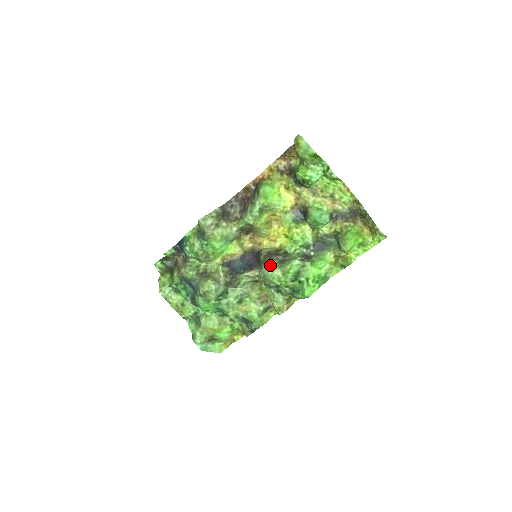
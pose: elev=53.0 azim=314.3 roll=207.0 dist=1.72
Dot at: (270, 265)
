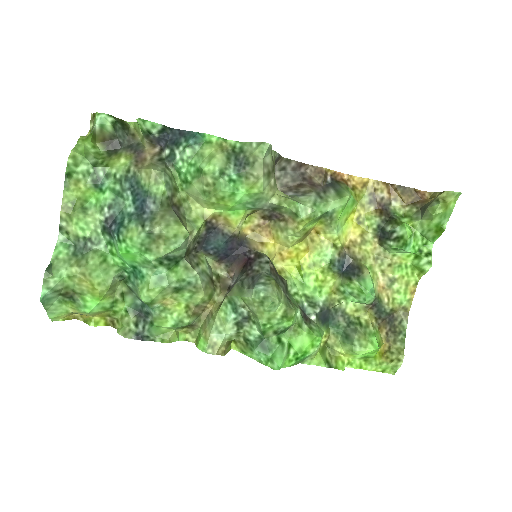
Dot at: (279, 290)
